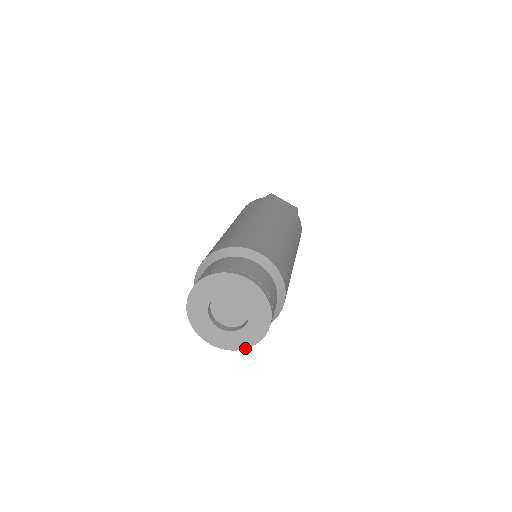
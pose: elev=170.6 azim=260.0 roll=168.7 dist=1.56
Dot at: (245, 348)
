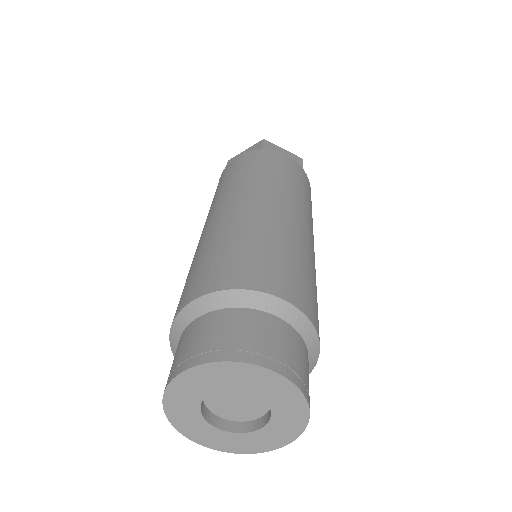
Dot at: (264, 451)
